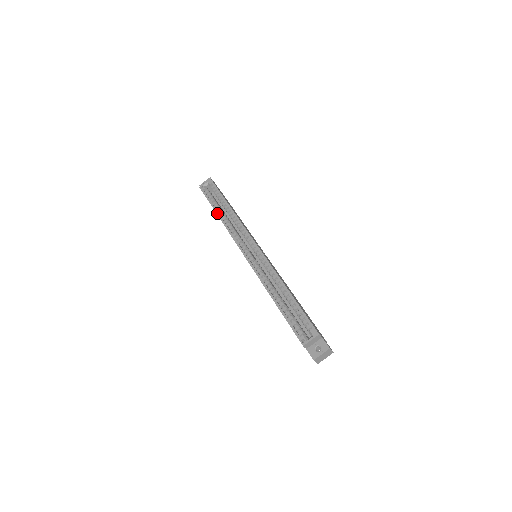
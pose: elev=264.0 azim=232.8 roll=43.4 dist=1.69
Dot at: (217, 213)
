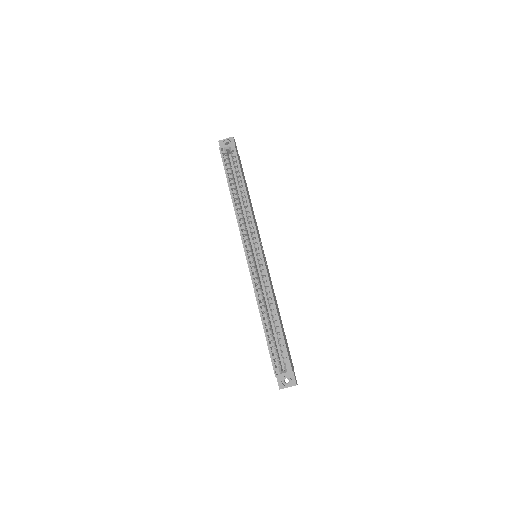
Dot at: (231, 193)
